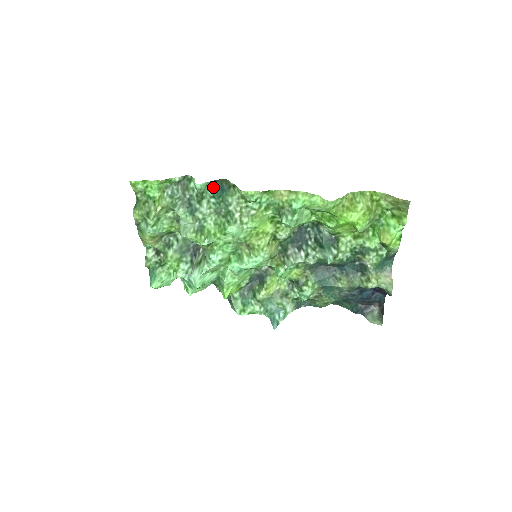
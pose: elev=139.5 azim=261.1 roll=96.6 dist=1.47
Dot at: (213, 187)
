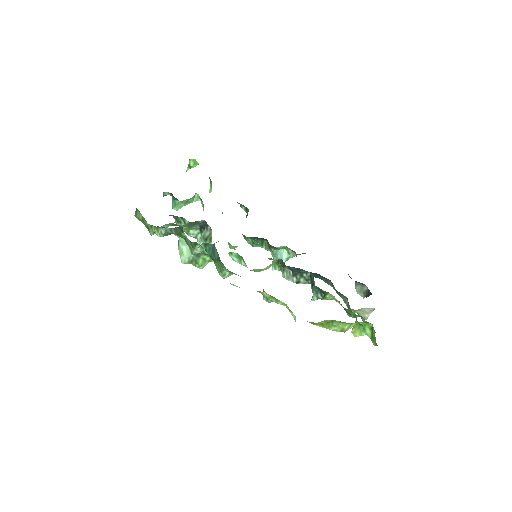
Dot at: (206, 243)
